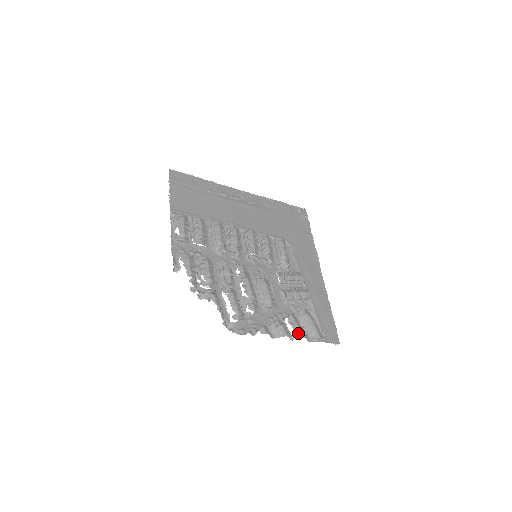
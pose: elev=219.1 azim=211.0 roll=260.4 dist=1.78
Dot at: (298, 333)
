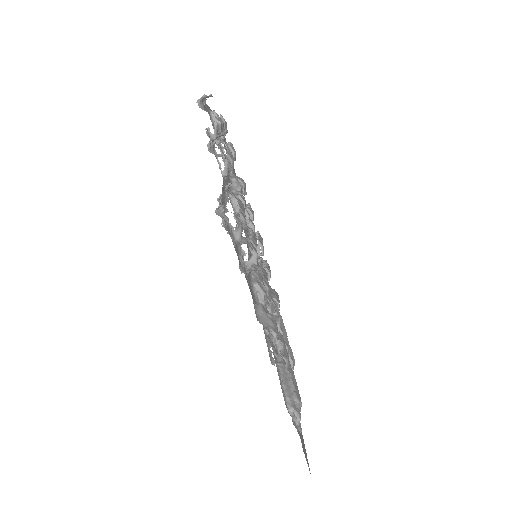
Dot at: (288, 360)
